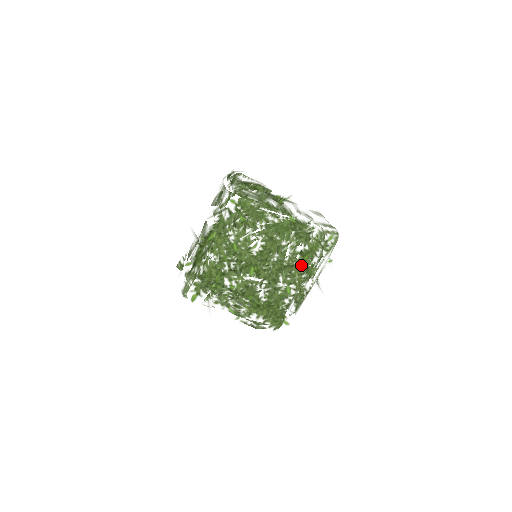
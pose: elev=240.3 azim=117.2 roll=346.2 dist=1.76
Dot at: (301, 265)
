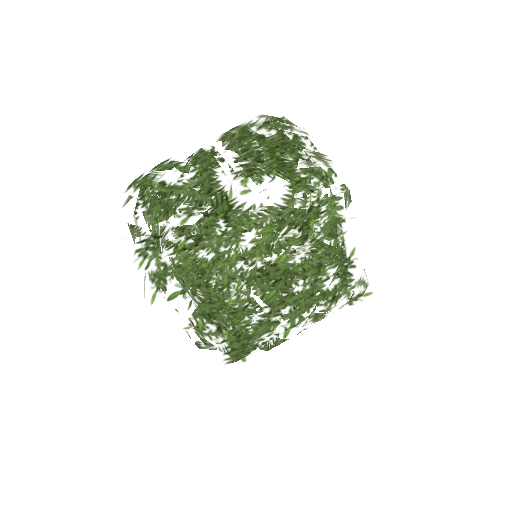
Dot at: (319, 309)
